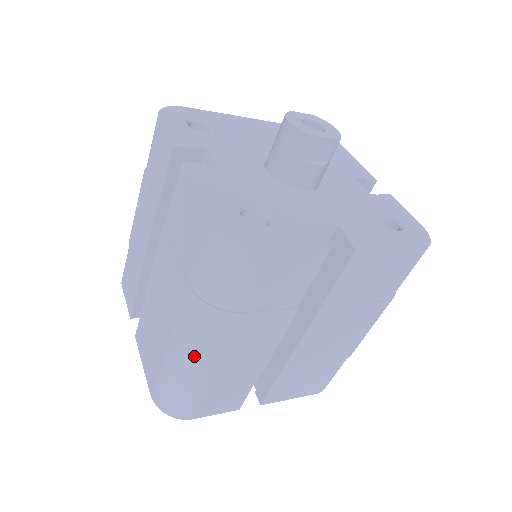
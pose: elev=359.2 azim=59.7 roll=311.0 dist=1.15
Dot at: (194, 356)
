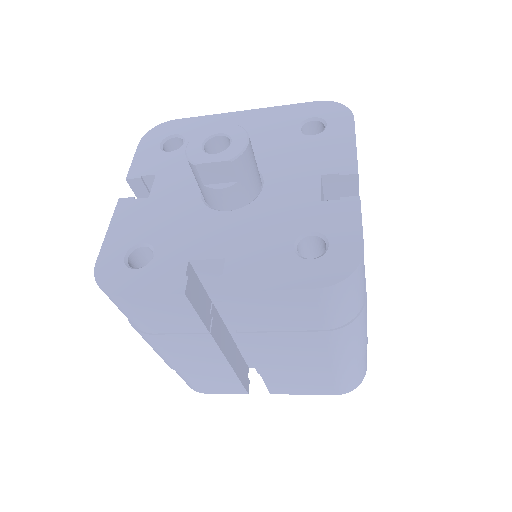
Dot at: (158, 354)
